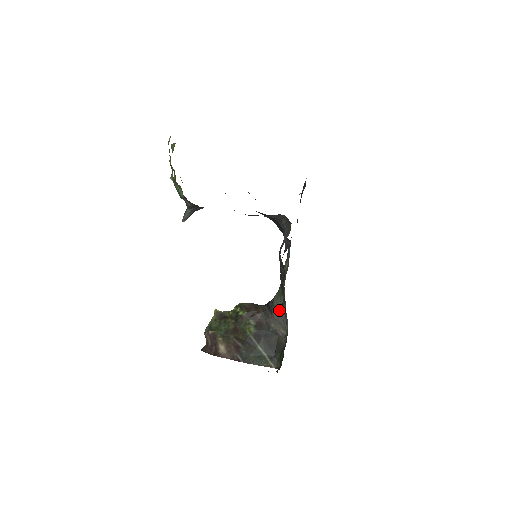
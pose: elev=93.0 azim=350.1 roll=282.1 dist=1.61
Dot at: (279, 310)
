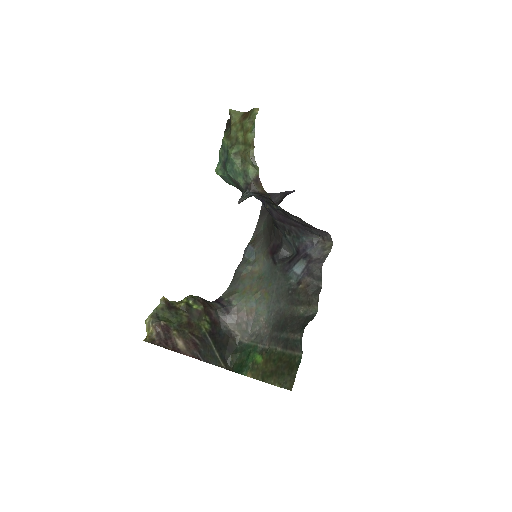
Dot at: (243, 311)
